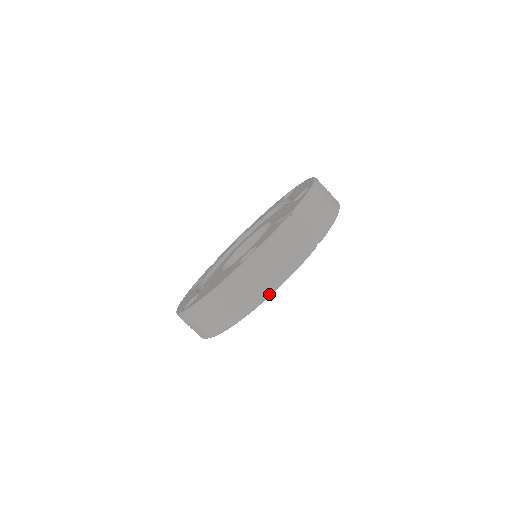
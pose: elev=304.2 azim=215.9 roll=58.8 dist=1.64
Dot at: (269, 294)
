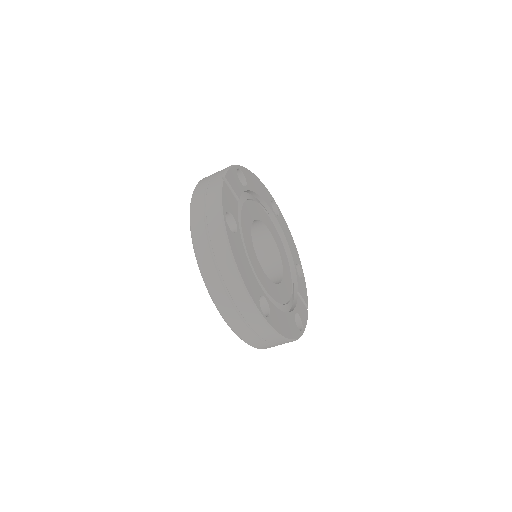
Dot at: (223, 227)
